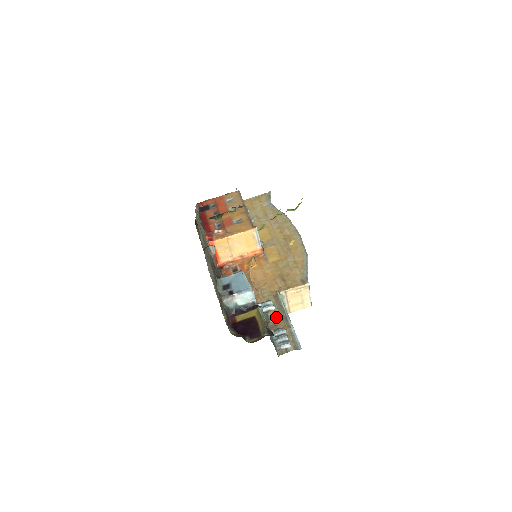
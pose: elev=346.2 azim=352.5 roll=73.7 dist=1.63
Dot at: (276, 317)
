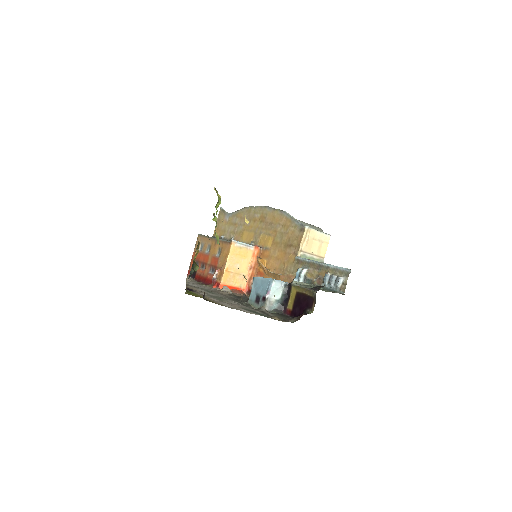
Dot at: (314, 273)
